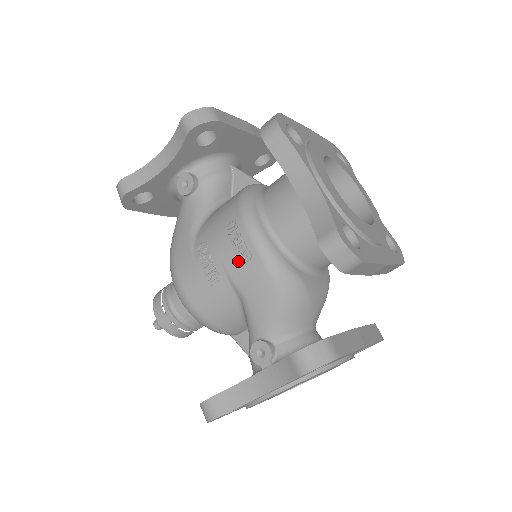
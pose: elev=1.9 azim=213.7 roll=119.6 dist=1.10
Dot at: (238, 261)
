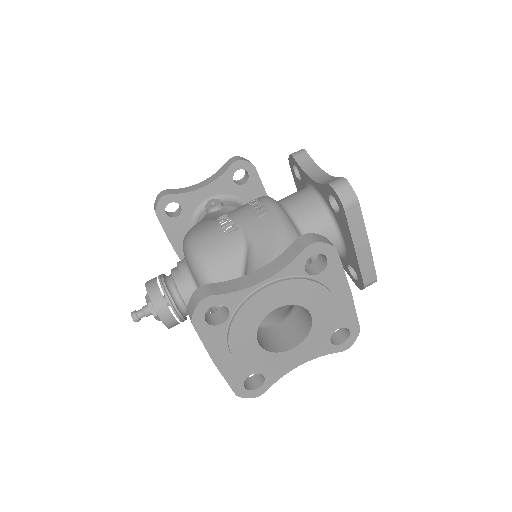
Dot at: (255, 216)
